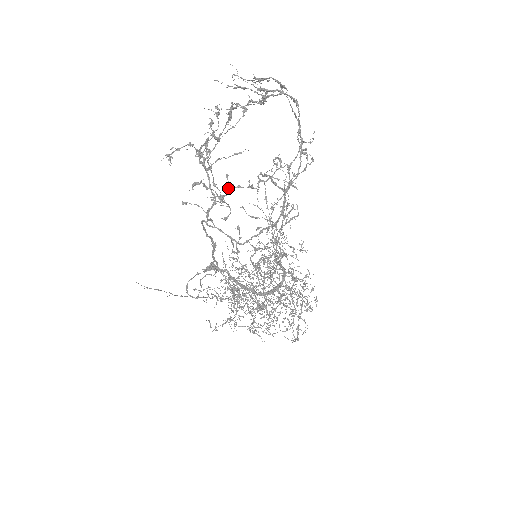
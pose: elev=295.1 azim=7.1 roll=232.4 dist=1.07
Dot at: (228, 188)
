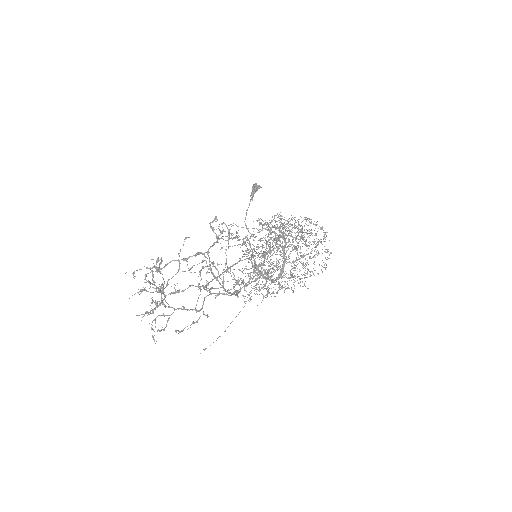
Dot at: occluded
